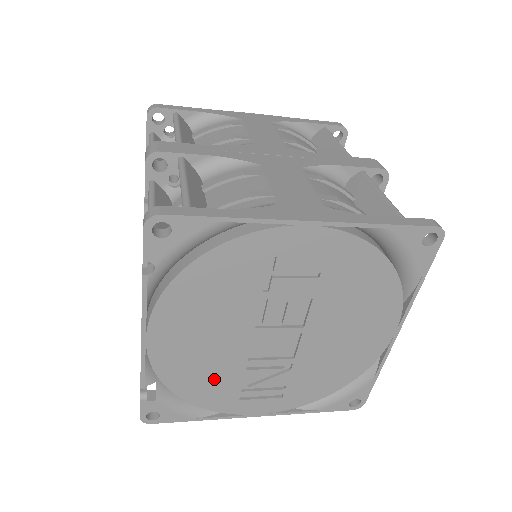
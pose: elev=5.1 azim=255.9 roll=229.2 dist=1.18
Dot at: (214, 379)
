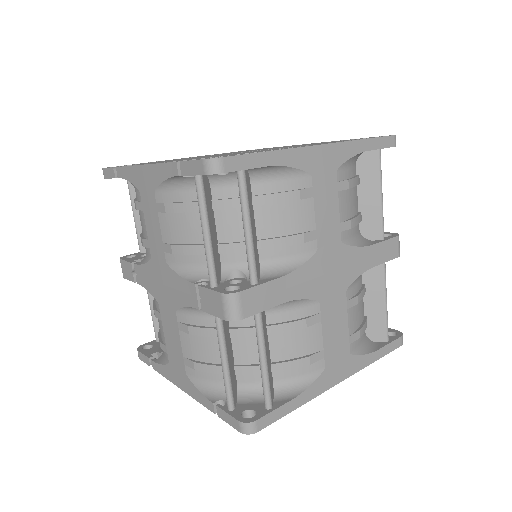
Dot at: occluded
